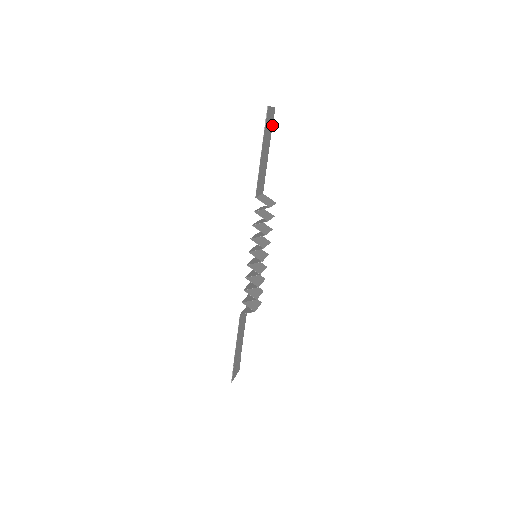
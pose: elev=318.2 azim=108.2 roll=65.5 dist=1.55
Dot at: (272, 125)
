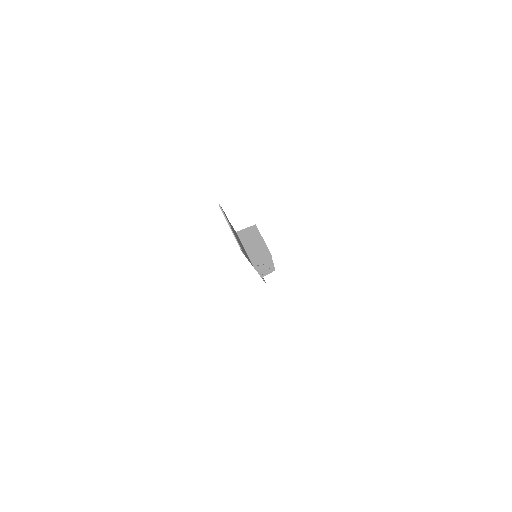
Dot at: occluded
